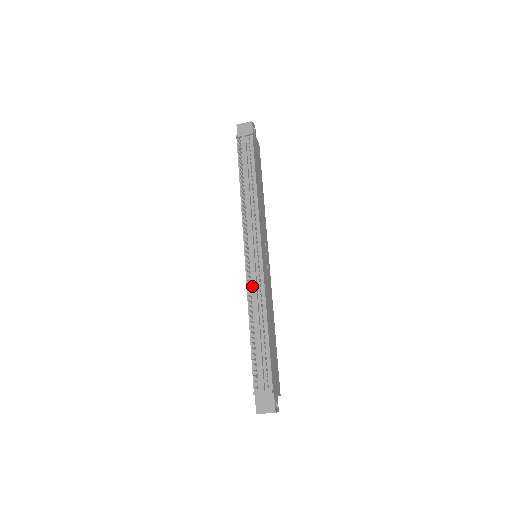
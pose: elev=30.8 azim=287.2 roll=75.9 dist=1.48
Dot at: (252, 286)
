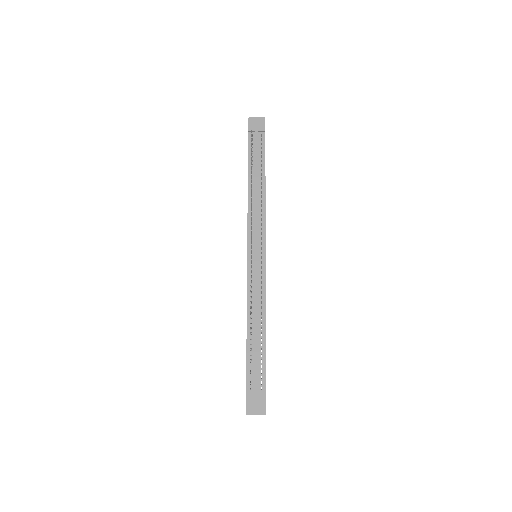
Dot at: (253, 287)
